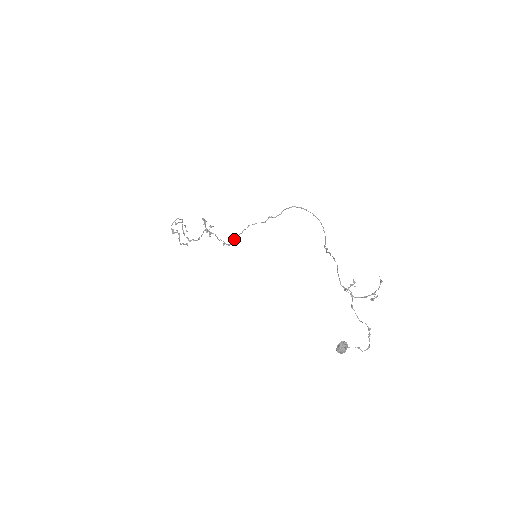
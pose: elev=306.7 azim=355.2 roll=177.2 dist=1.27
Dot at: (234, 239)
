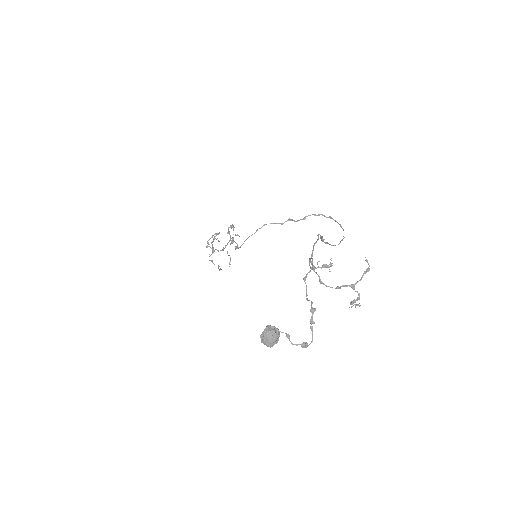
Dot at: (246, 239)
